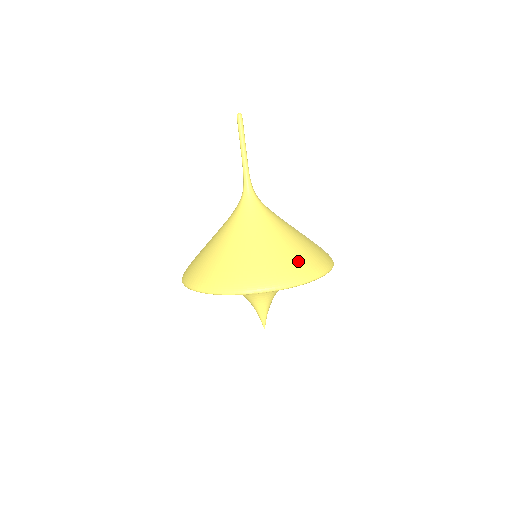
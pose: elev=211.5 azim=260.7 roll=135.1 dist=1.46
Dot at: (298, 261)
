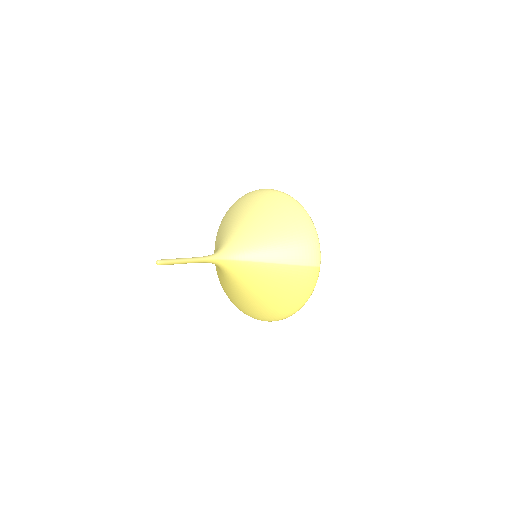
Dot at: (281, 305)
